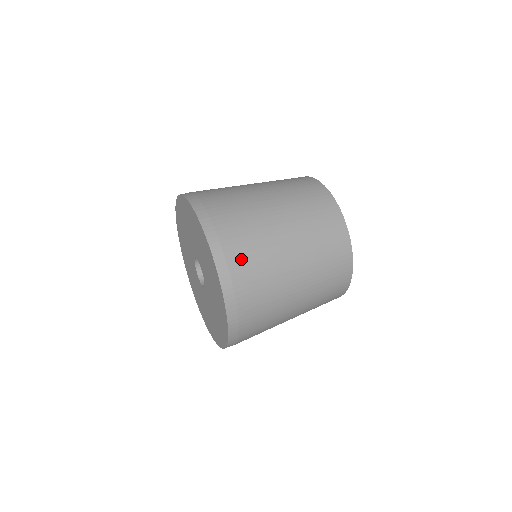
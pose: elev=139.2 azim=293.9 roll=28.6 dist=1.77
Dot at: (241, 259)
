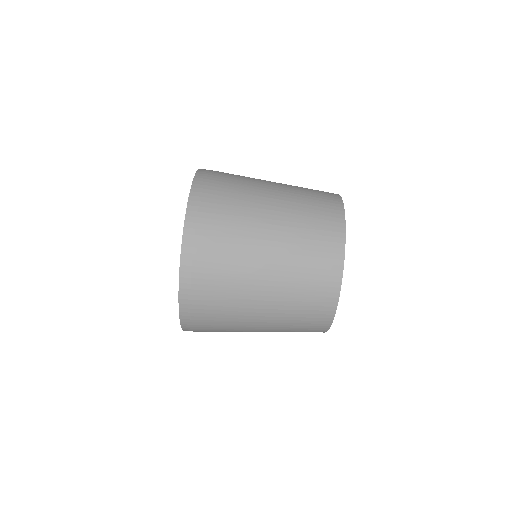
Dot at: (209, 260)
